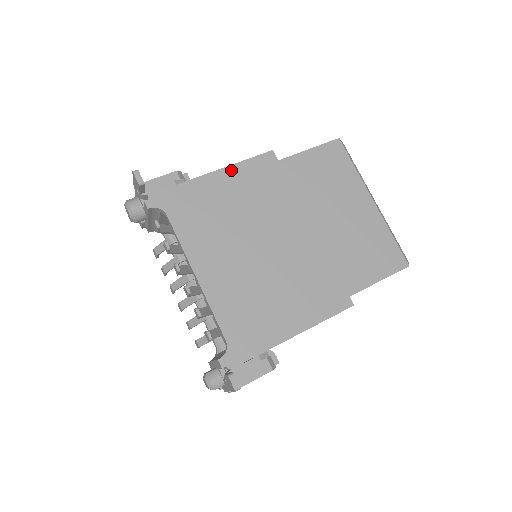
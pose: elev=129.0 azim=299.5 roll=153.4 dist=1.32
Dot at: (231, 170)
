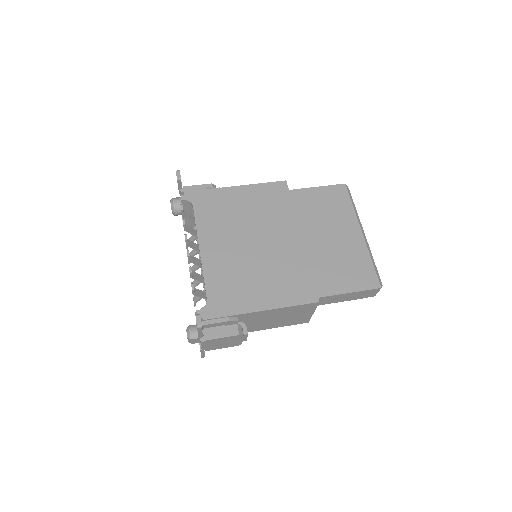
Dot at: (250, 187)
